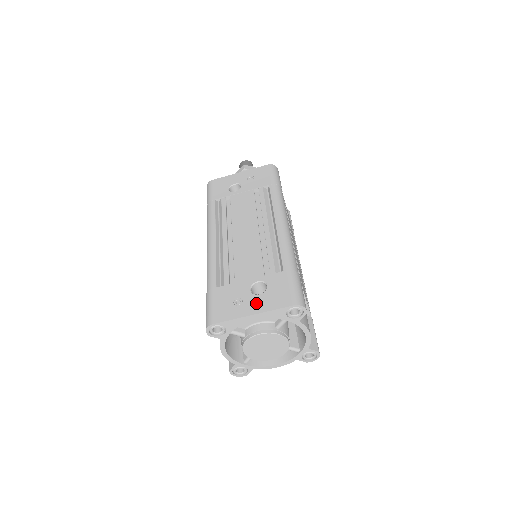
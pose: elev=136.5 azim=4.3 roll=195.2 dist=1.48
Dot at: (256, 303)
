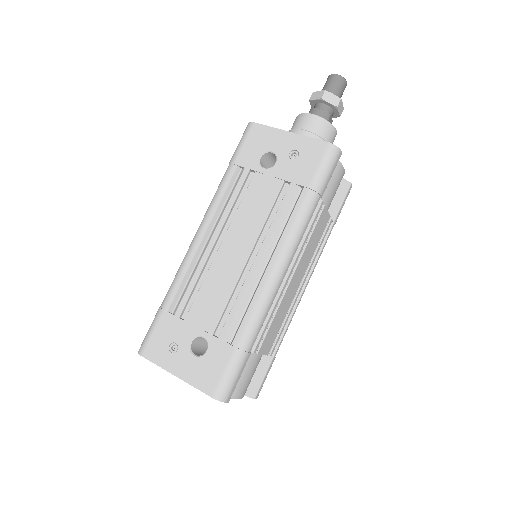
Dot at: (185, 364)
